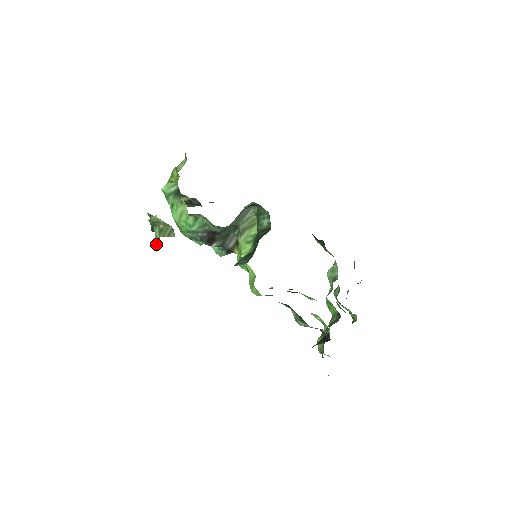
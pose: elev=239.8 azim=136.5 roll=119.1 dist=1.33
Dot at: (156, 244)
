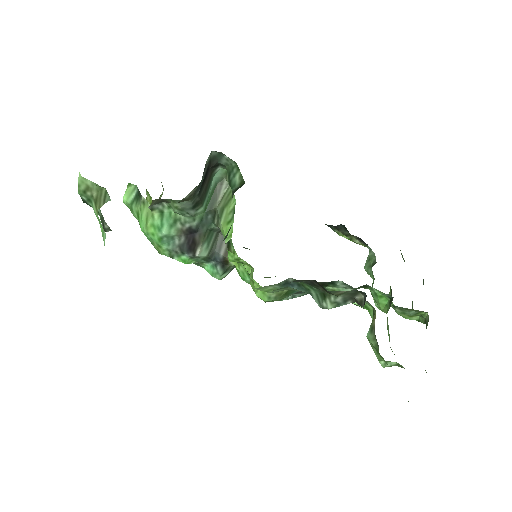
Dot at: (102, 233)
